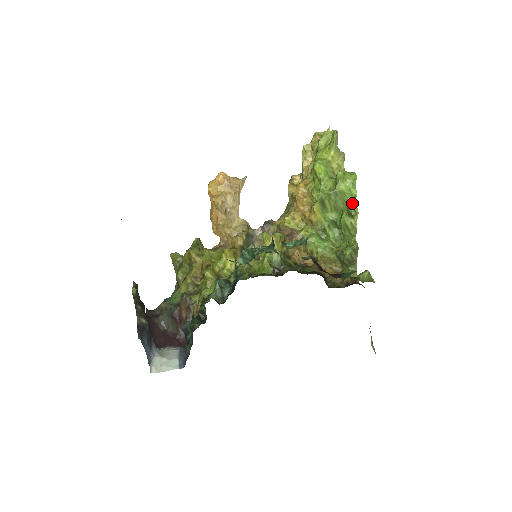
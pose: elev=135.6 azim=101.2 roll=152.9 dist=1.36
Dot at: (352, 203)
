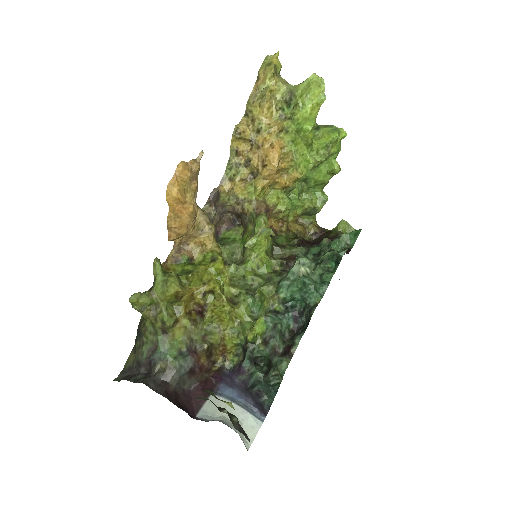
Dot at: (337, 162)
